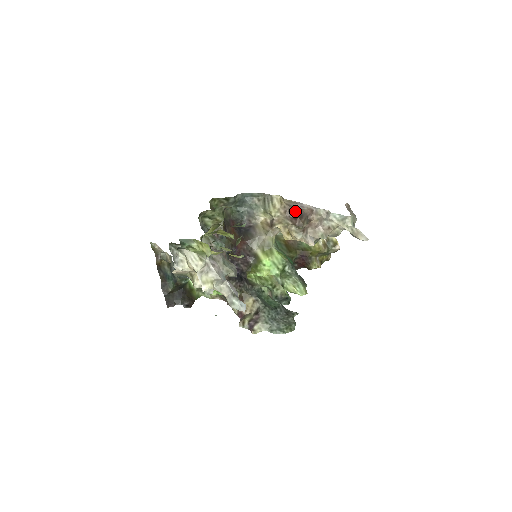
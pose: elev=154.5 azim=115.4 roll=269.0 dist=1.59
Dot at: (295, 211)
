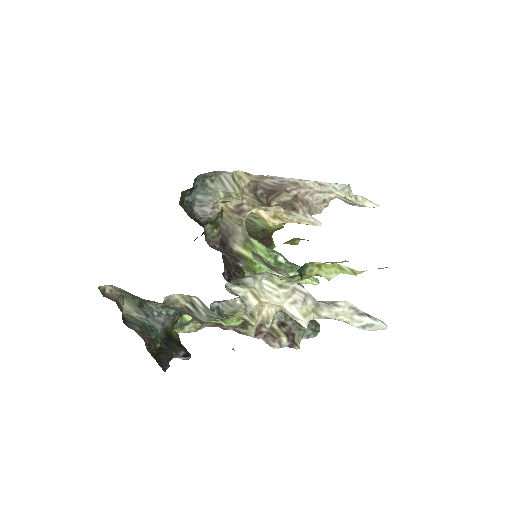
Dot at: (263, 188)
